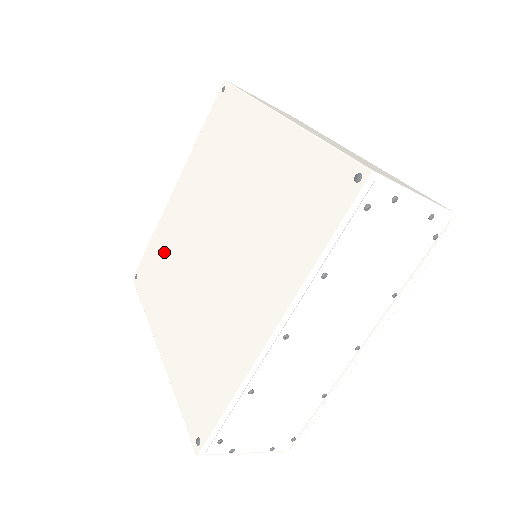
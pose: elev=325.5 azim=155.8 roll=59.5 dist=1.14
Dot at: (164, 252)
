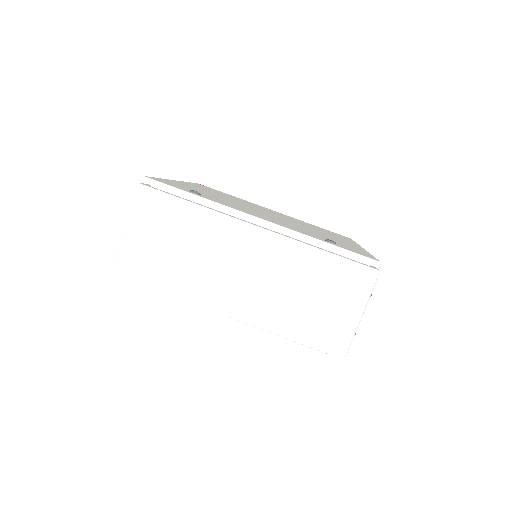
Dot at: occluded
